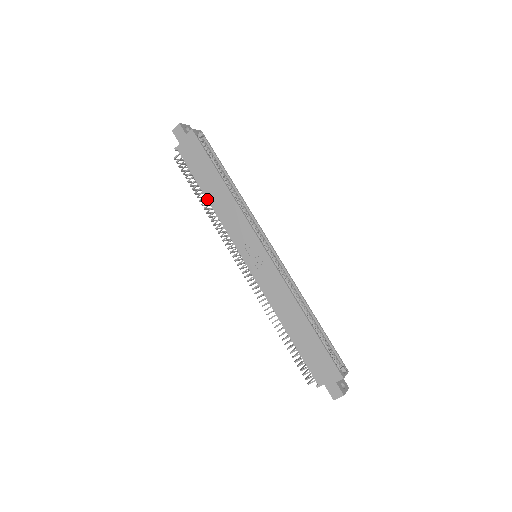
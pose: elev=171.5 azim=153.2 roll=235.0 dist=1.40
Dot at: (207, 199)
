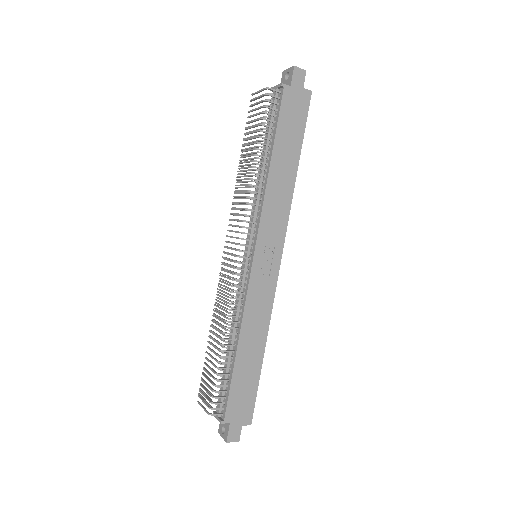
Dot at: (270, 164)
